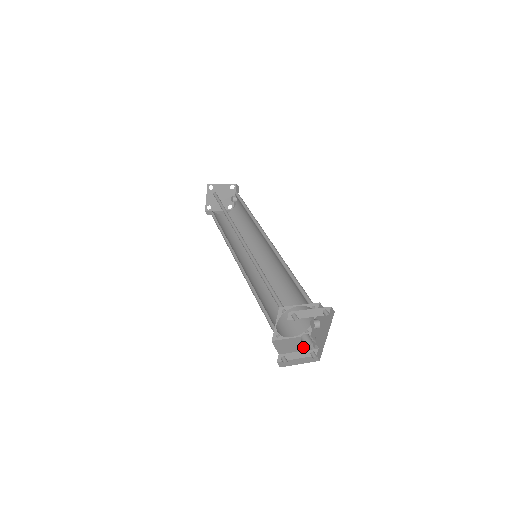
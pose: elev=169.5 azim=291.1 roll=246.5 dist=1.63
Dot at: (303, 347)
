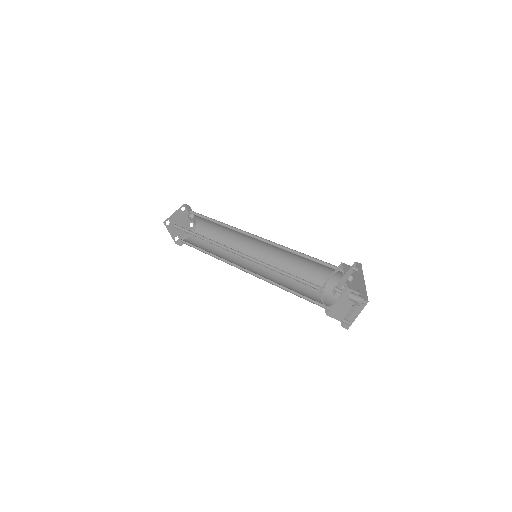
Dot at: (354, 304)
